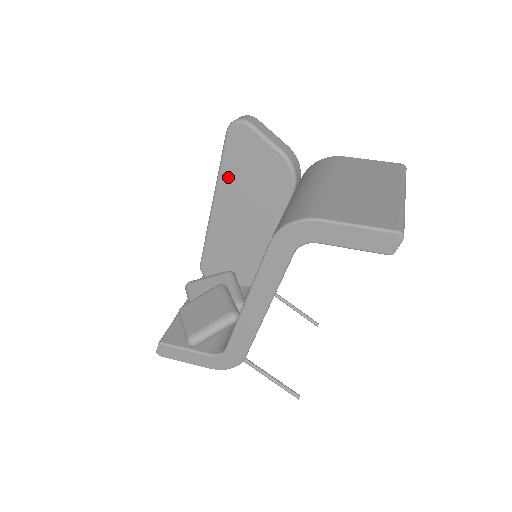
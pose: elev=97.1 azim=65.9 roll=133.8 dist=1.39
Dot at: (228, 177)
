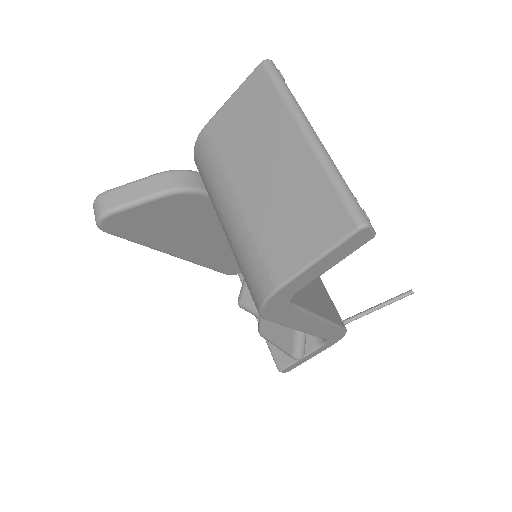
Dot at: (156, 242)
